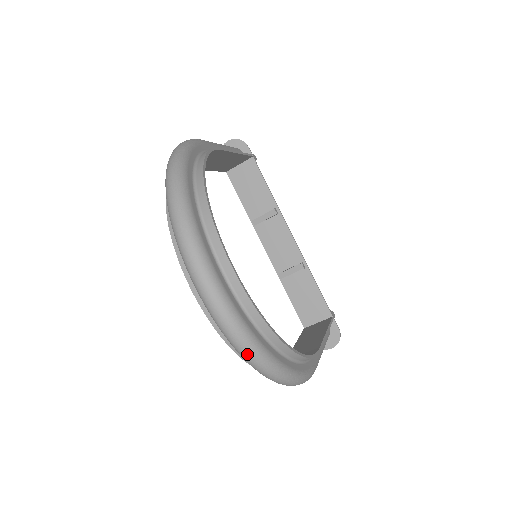
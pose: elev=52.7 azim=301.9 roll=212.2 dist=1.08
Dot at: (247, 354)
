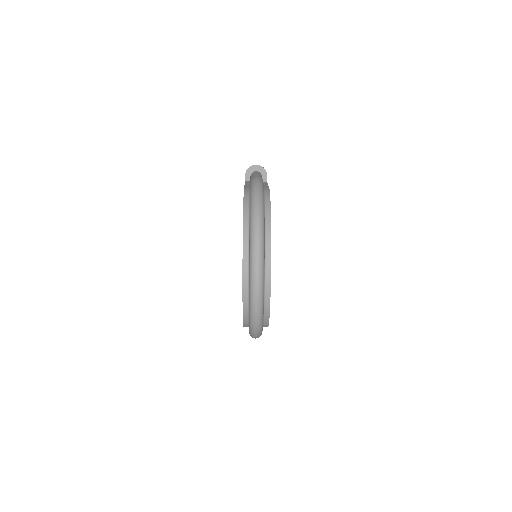
Dot at: (256, 321)
